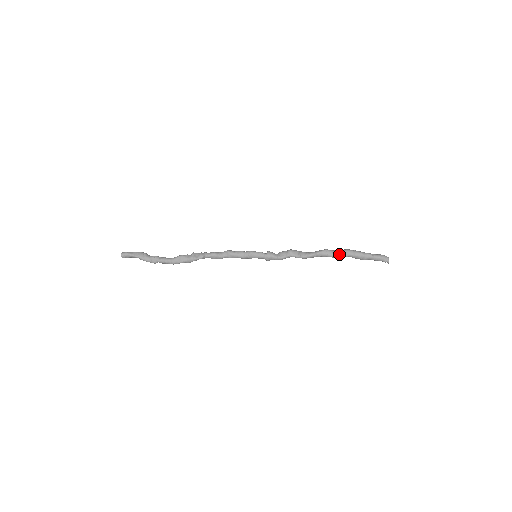
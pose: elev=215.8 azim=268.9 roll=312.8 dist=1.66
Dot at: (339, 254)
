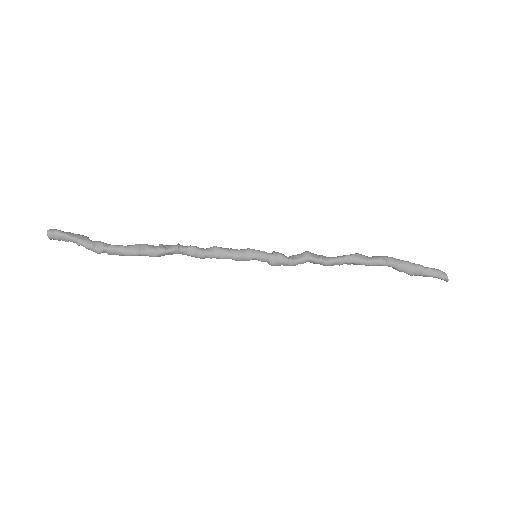
Dot at: (378, 259)
